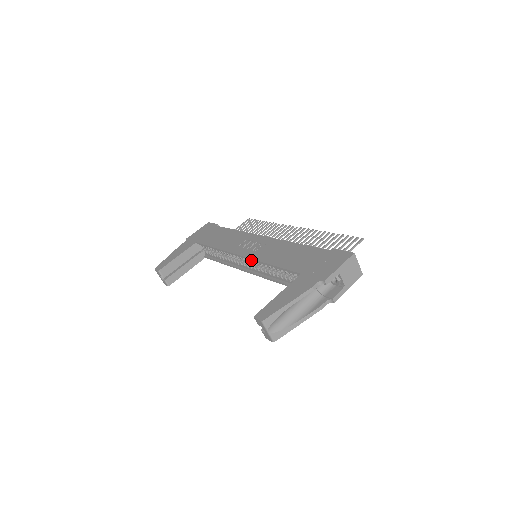
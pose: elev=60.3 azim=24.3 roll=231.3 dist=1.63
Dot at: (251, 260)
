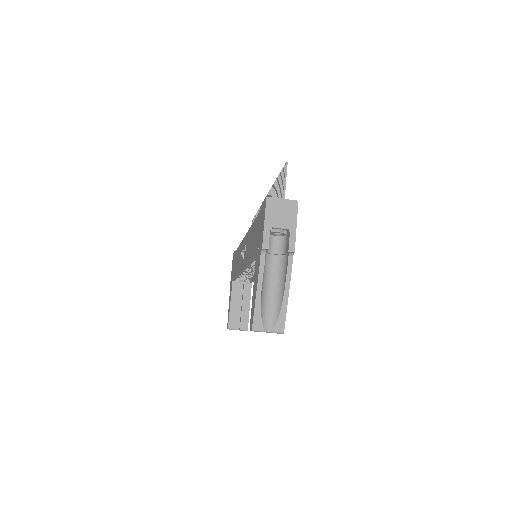
Dot at: occluded
